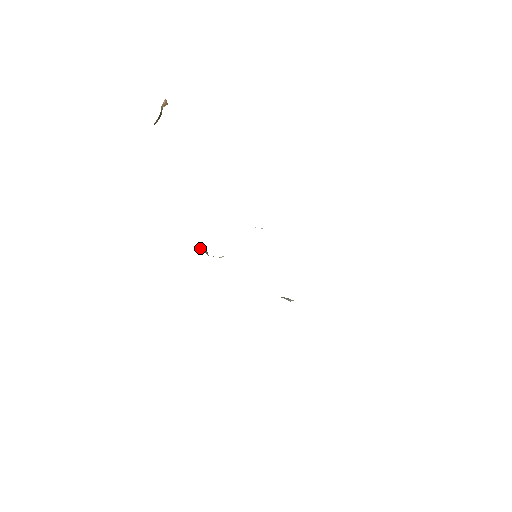
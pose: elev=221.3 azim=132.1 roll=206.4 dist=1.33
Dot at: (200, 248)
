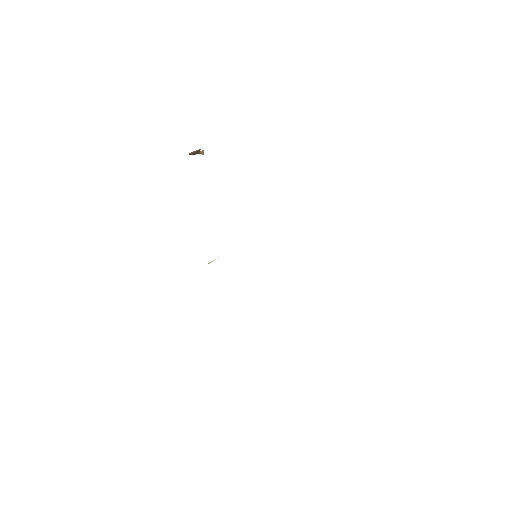
Dot at: occluded
